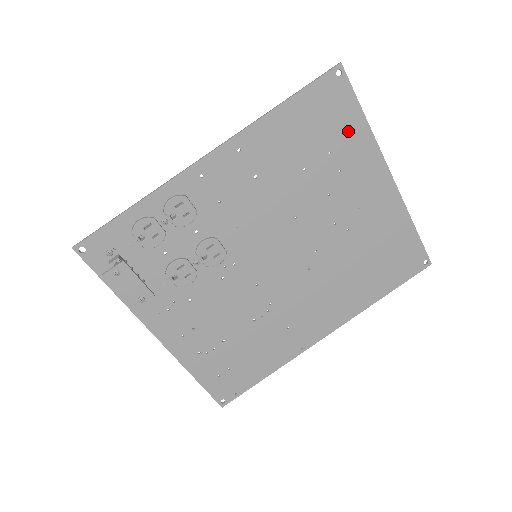
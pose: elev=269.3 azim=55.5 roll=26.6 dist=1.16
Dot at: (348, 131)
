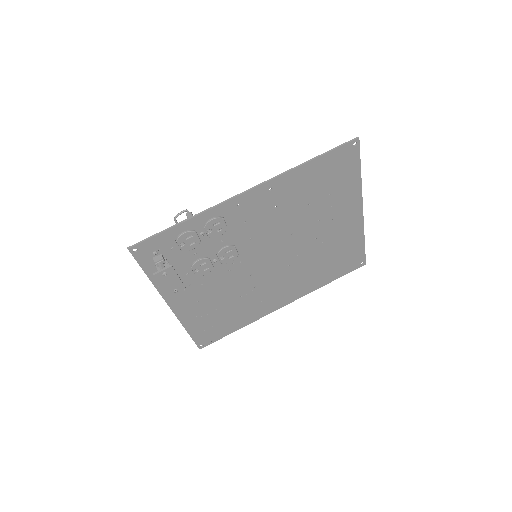
Dot at: (347, 181)
